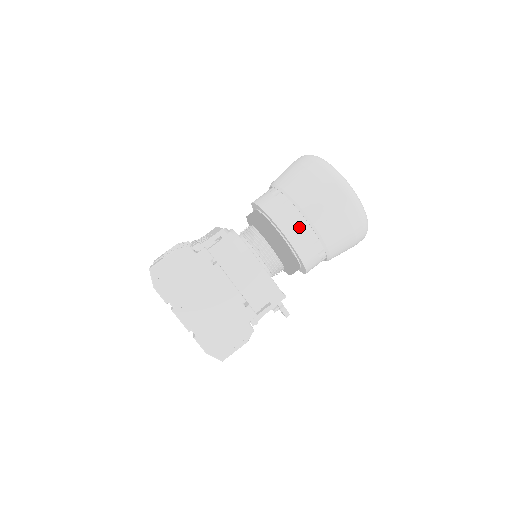
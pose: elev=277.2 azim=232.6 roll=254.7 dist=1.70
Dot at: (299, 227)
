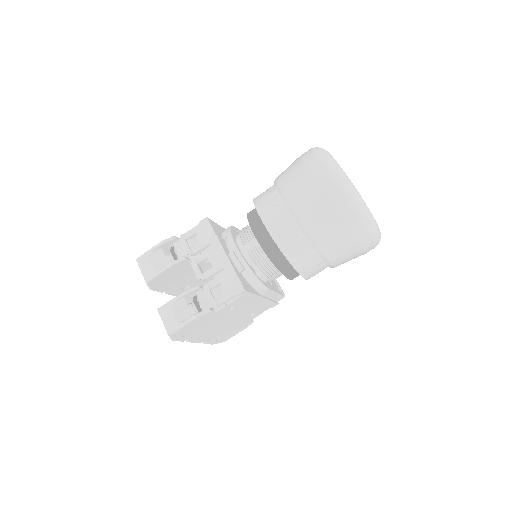
Dot at: (318, 269)
